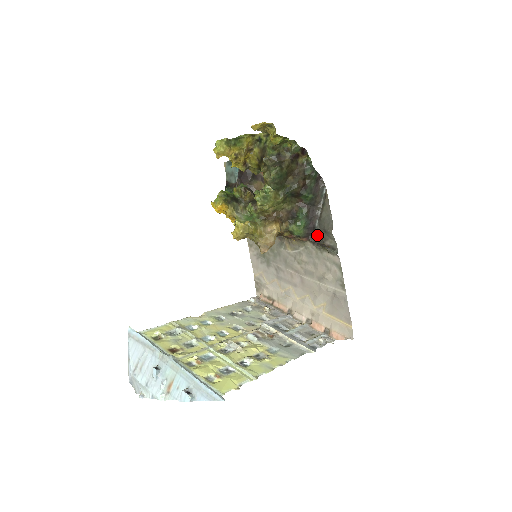
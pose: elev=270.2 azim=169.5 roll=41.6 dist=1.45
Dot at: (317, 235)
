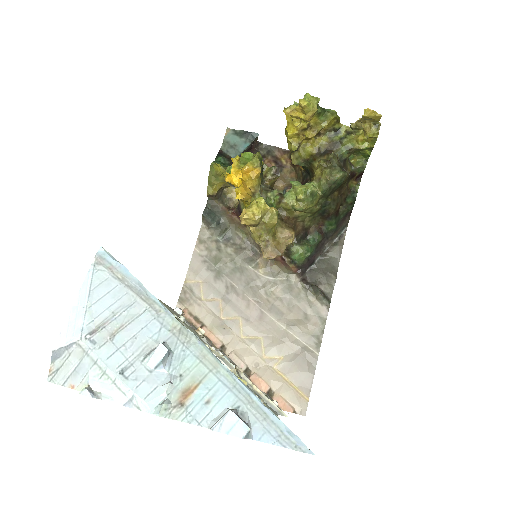
Dot at: (311, 273)
